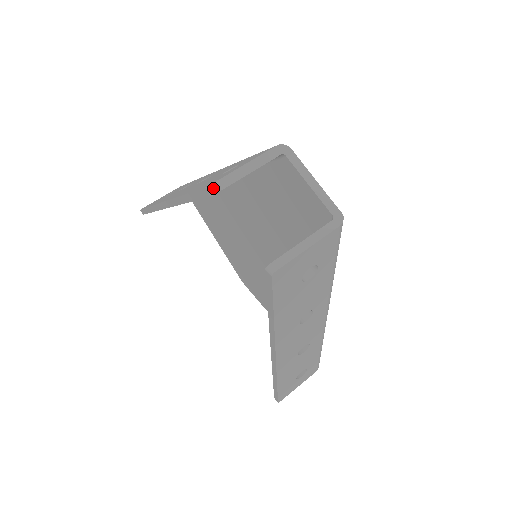
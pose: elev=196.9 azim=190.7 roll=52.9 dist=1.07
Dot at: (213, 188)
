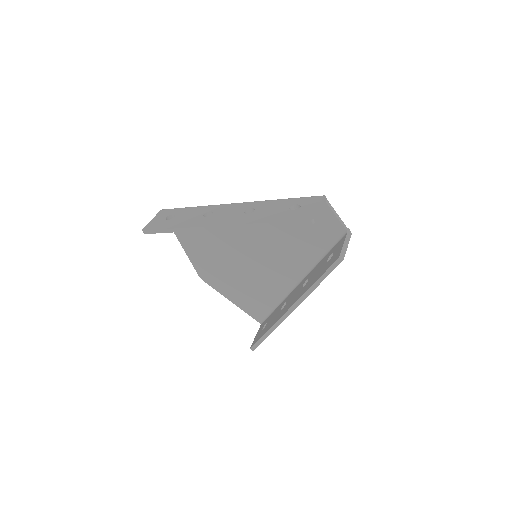
Dot at: (314, 220)
